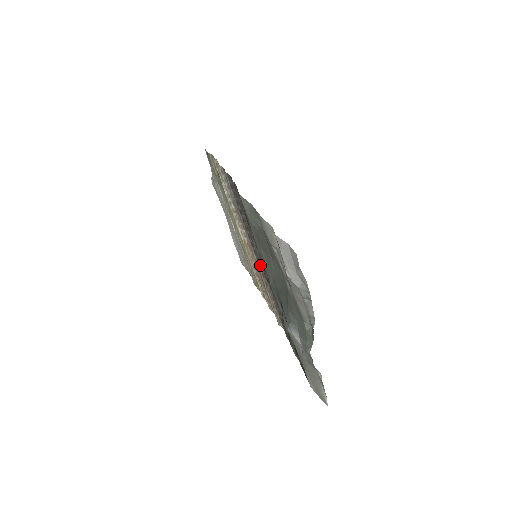
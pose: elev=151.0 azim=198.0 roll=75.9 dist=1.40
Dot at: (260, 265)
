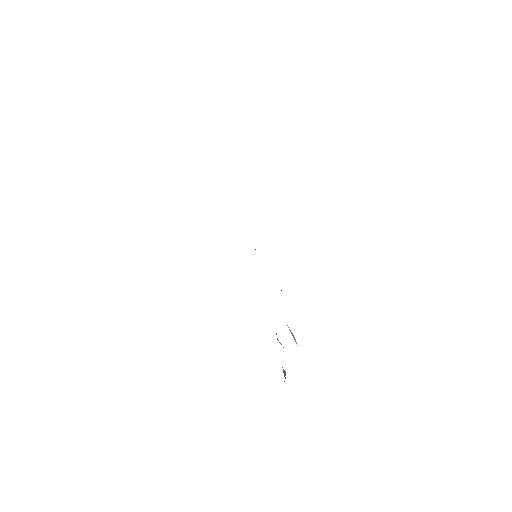
Dot at: occluded
